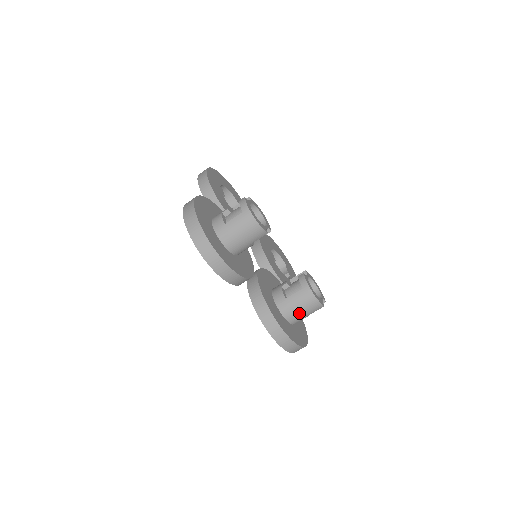
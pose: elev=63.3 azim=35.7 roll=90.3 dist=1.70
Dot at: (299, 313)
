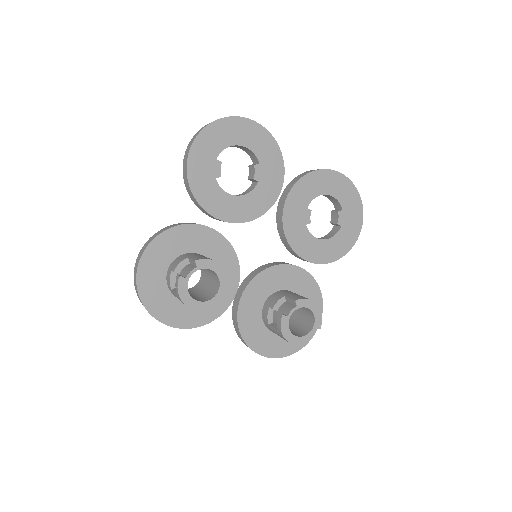
Dot at: occluded
